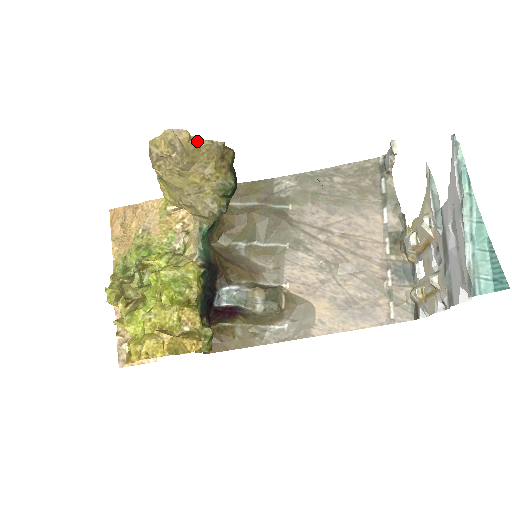
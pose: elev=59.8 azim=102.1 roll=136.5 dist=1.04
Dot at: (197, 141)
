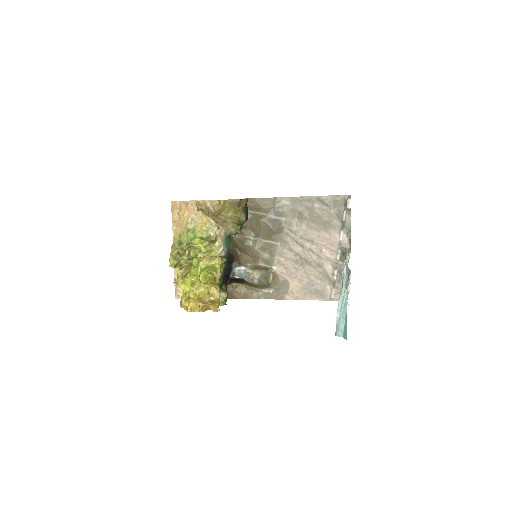
Dot at: (224, 202)
